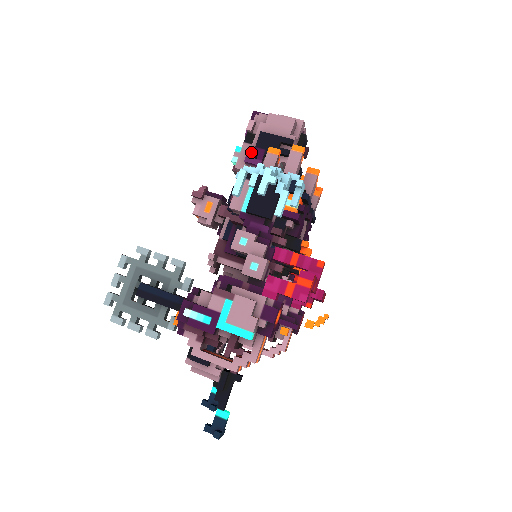
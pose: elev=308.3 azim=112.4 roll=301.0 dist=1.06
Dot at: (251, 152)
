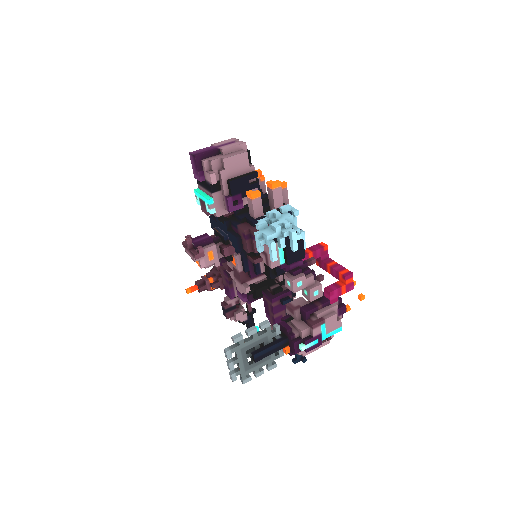
Dot at: (231, 202)
